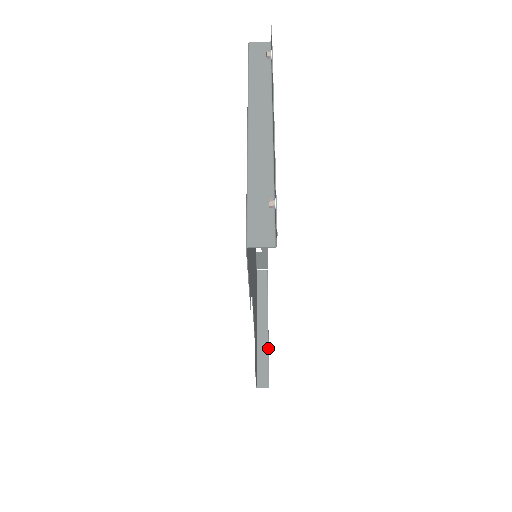
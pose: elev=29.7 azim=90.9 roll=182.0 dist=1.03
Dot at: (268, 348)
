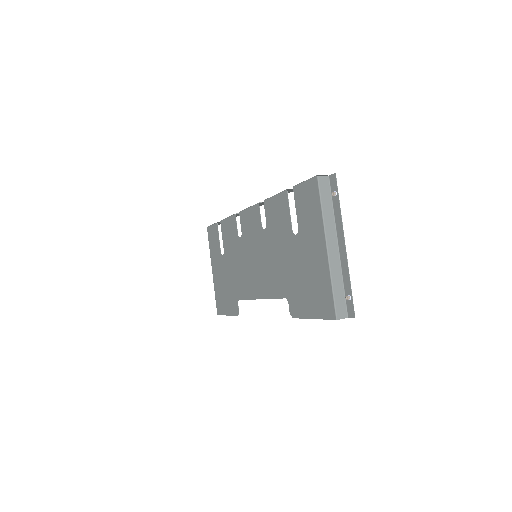
Dot at: occluded
